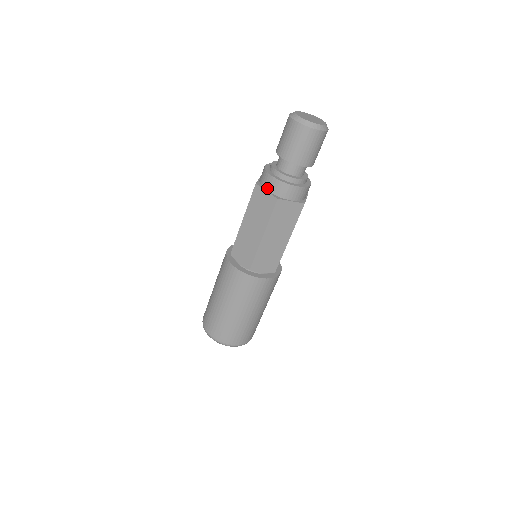
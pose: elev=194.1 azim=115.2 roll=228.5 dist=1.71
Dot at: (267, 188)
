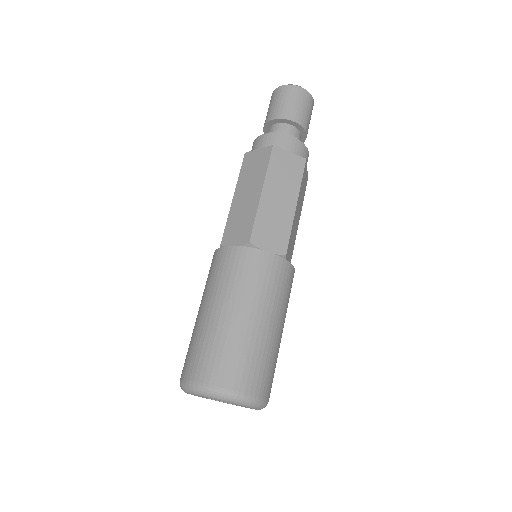
Dot at: (259, 148)
